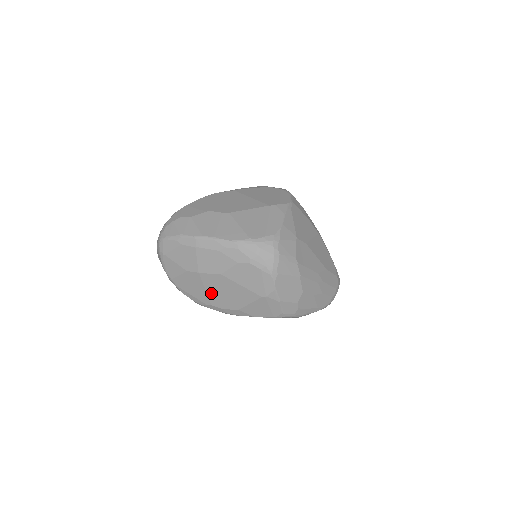
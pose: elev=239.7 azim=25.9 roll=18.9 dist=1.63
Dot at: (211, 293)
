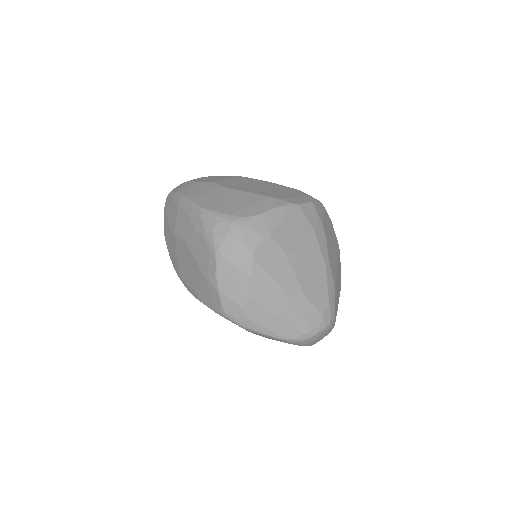
Dot at: (180, 261)
